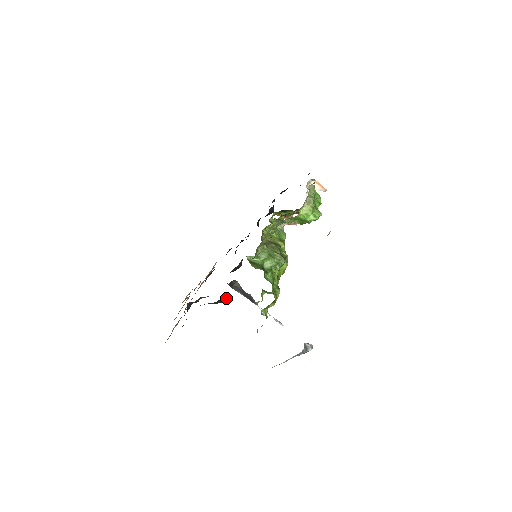
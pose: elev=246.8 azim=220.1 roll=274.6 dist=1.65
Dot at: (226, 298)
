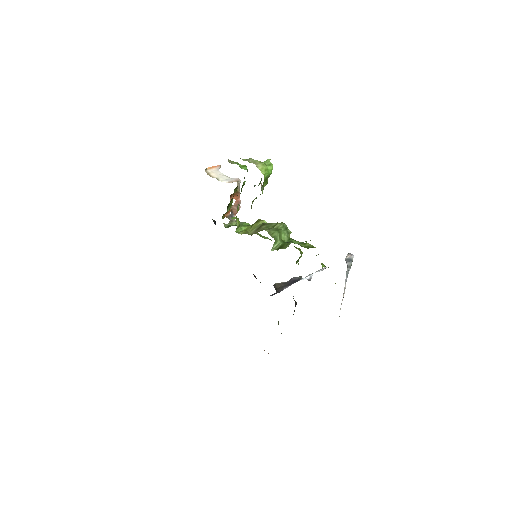
Dot at: (293, 298)
